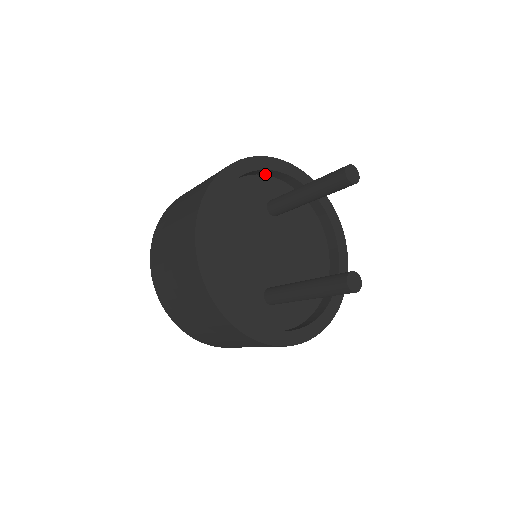
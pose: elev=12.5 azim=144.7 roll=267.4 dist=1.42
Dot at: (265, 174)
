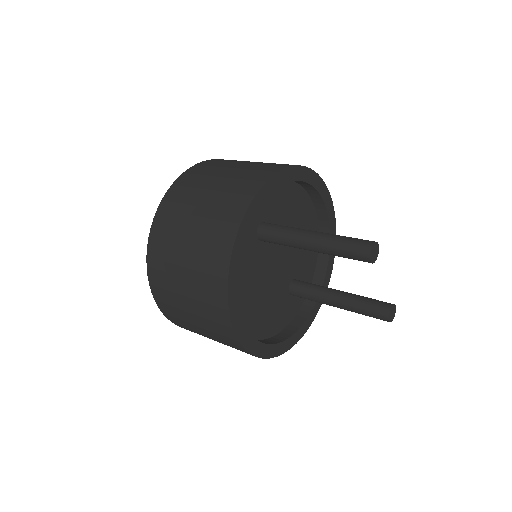
Dot at: occluded
